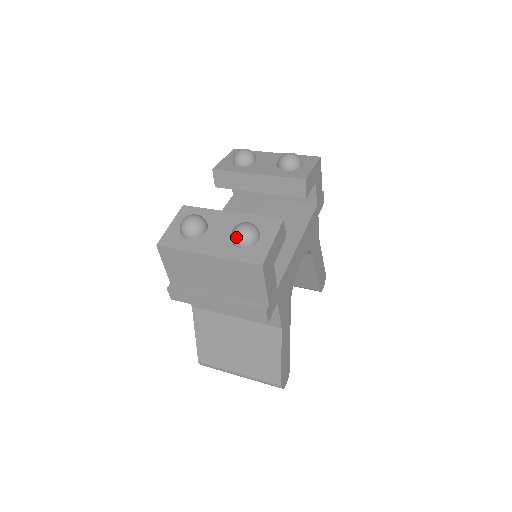
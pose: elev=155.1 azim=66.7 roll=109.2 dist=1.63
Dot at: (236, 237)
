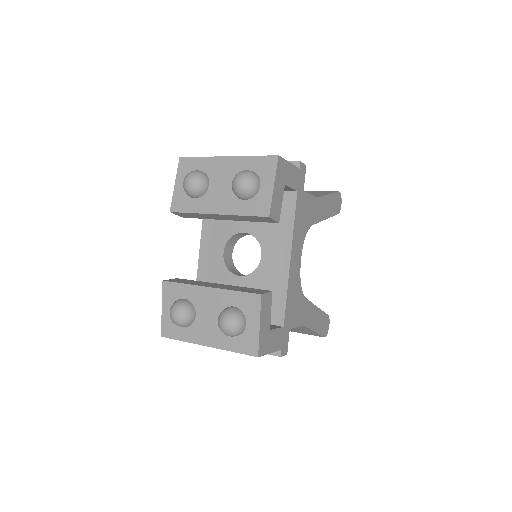
Dot at: (224, 333)
